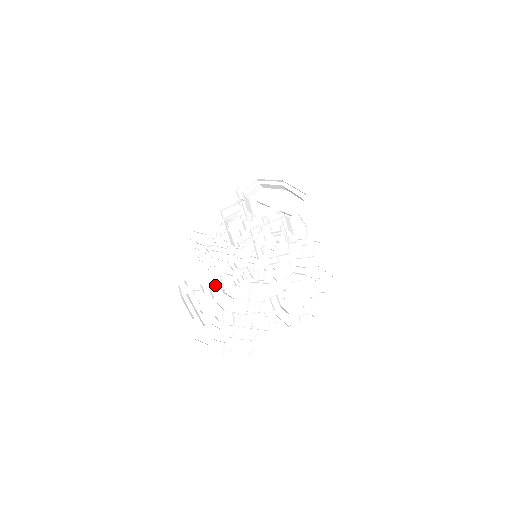
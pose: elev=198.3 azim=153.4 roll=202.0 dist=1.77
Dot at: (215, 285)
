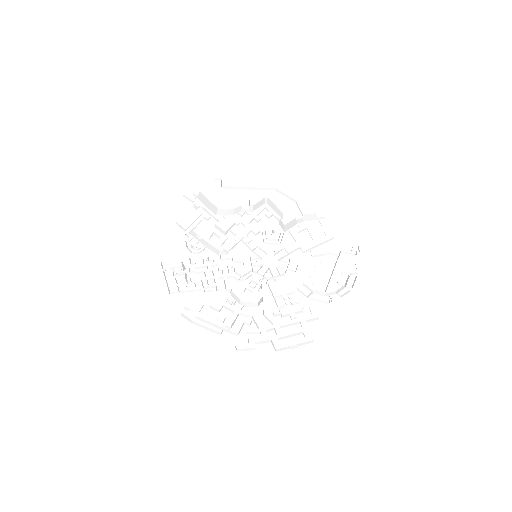
Dot at: occluded
